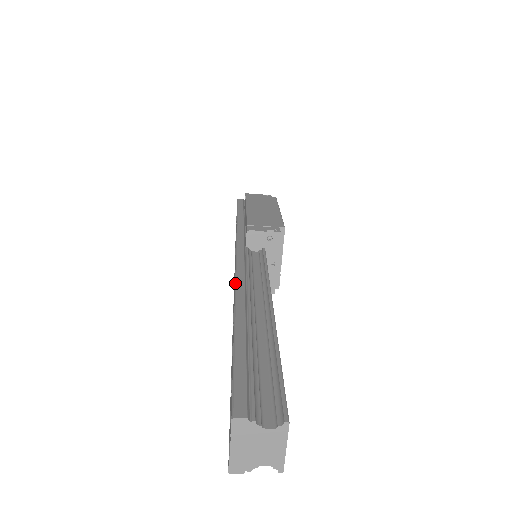
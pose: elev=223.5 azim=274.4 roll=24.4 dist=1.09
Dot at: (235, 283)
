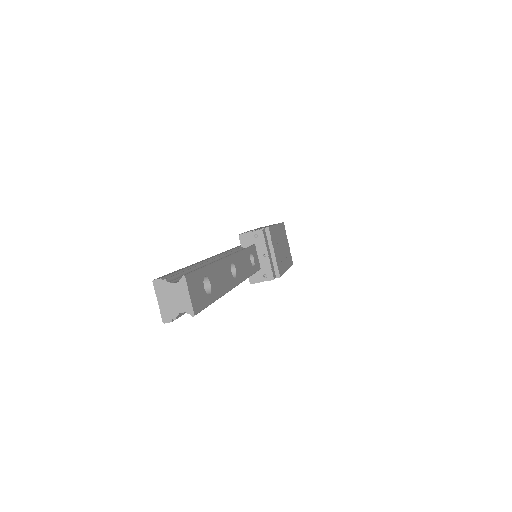
Dot at: occluded
